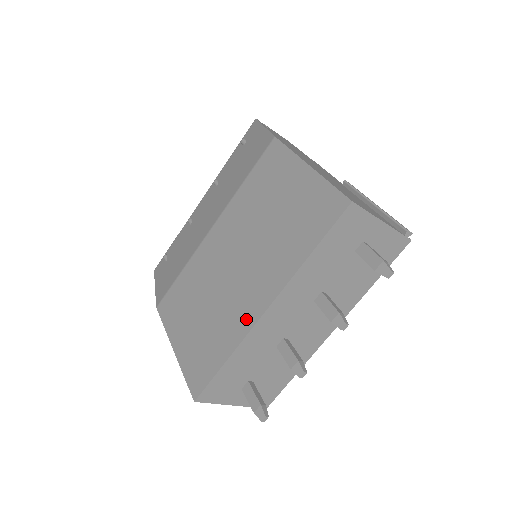
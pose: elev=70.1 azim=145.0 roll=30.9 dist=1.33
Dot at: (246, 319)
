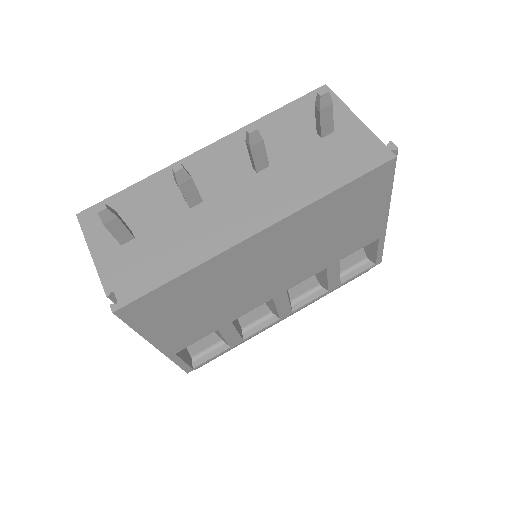
Dot at: occluded
